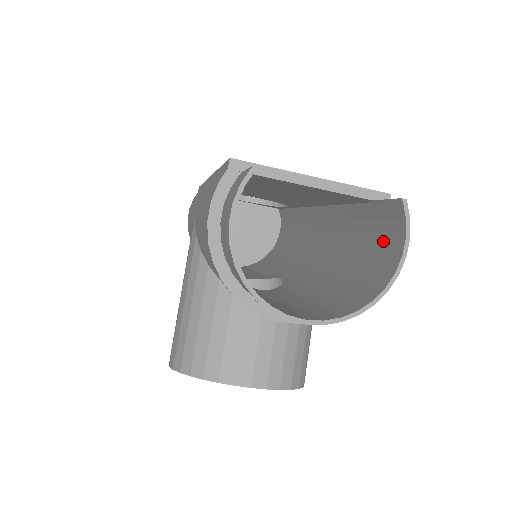
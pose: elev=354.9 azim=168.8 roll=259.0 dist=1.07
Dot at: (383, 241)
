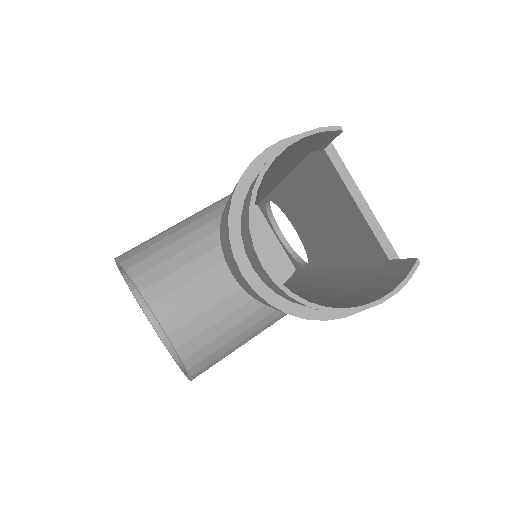
Dot at: (371, 290)
